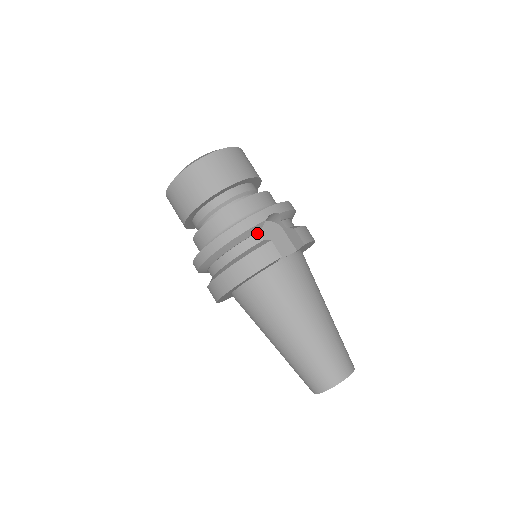
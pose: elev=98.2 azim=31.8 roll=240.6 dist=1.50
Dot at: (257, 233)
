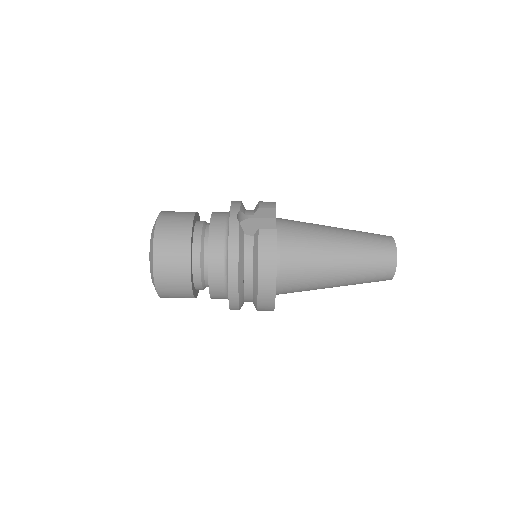
Dot at: (244, 237)
